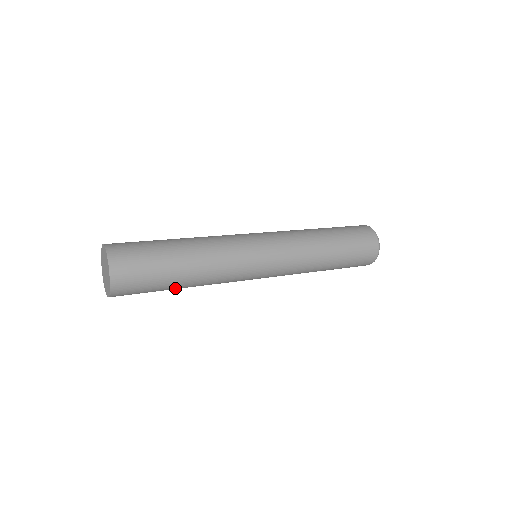
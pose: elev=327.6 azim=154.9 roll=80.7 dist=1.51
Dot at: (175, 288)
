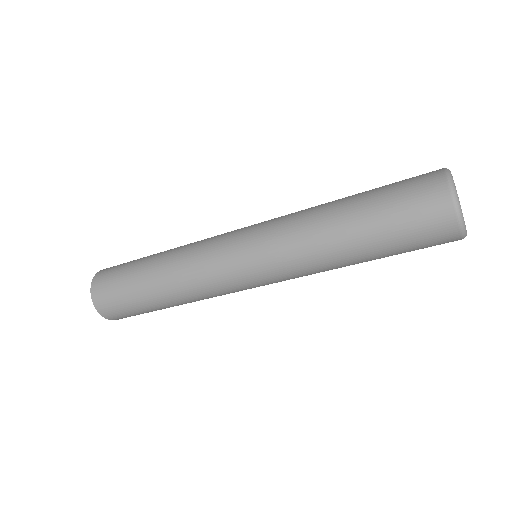
Dot at: (166, 307)
